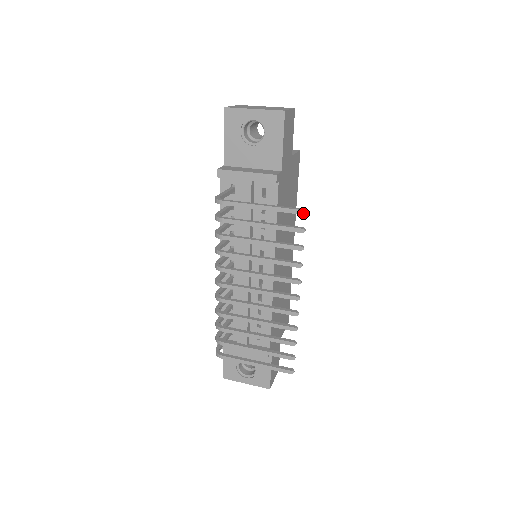
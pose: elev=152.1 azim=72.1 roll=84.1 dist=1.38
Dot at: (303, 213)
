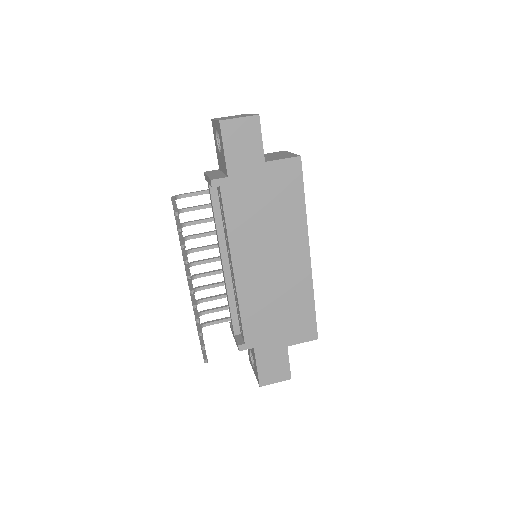
Dot at: (175, 215)
